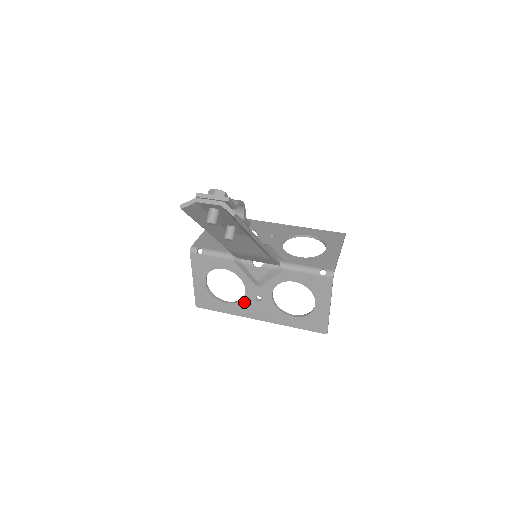
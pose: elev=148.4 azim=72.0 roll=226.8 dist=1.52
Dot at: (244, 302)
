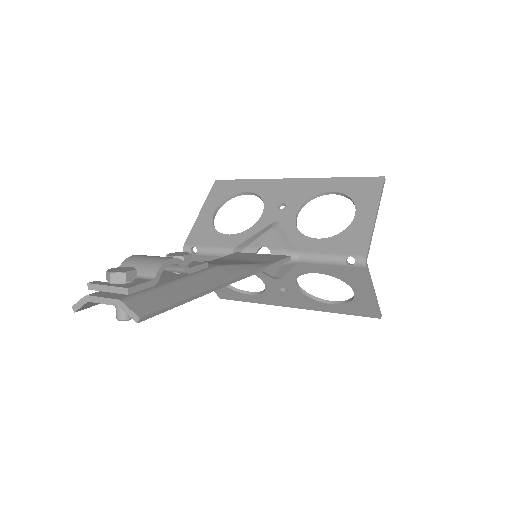
Dot at: (268, 293)
